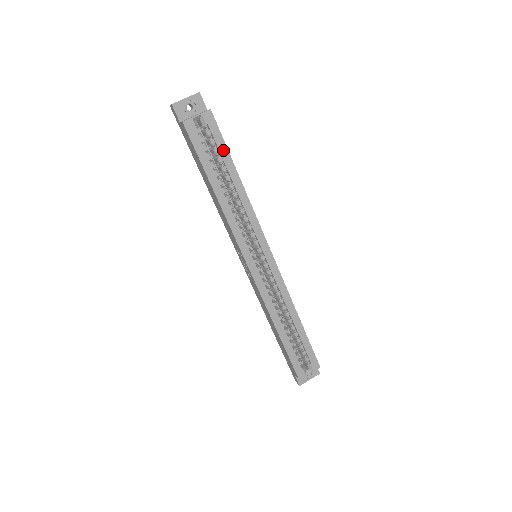
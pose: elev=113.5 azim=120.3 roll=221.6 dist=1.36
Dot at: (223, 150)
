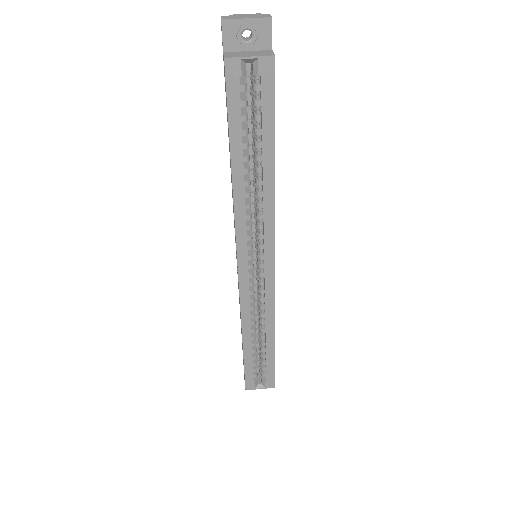
Dot at: (268, 121)
